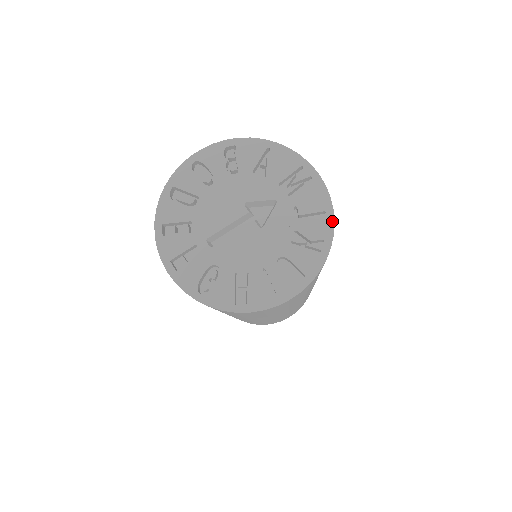
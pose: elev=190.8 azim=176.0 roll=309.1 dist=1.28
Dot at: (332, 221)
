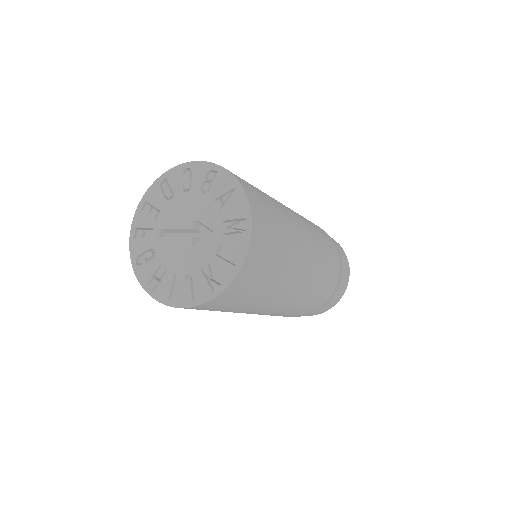
Dot at: (235, 274)
